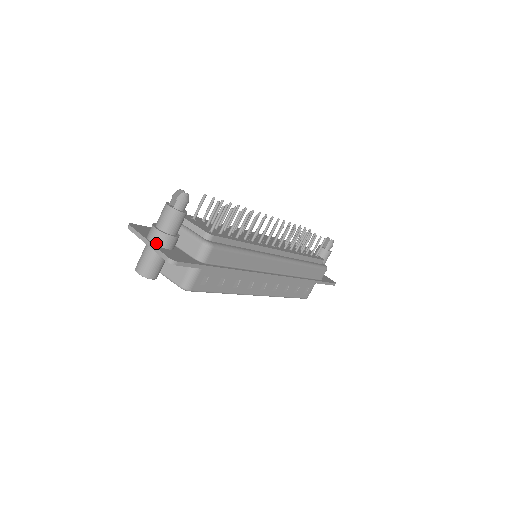
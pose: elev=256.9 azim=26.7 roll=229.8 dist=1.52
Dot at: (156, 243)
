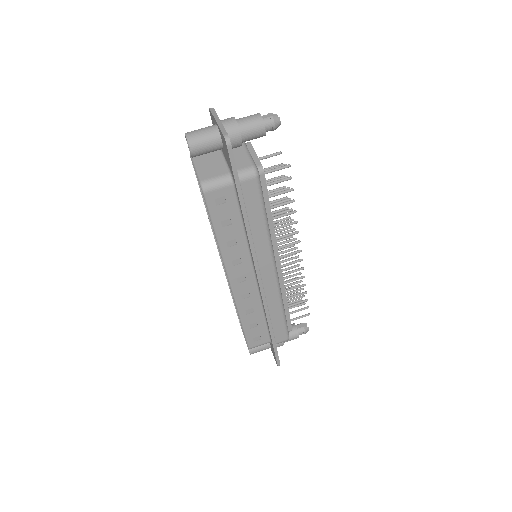
Dot at: (225, 126)
